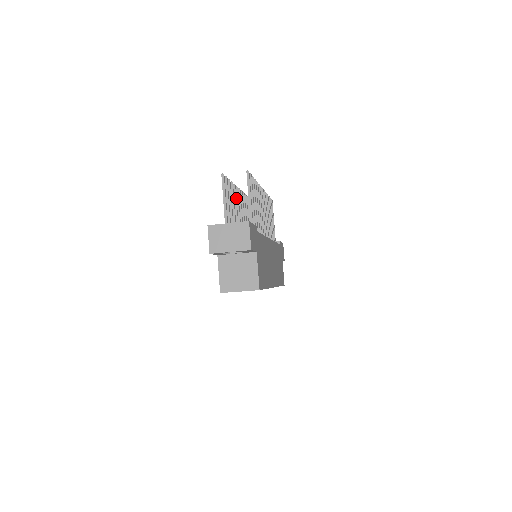
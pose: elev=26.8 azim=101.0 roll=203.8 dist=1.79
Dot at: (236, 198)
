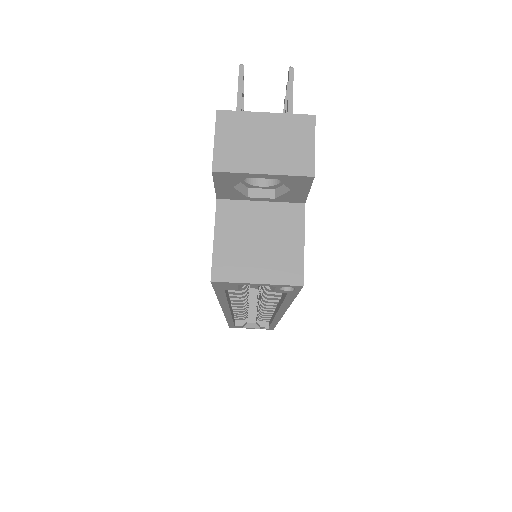
Dot at: occluded
